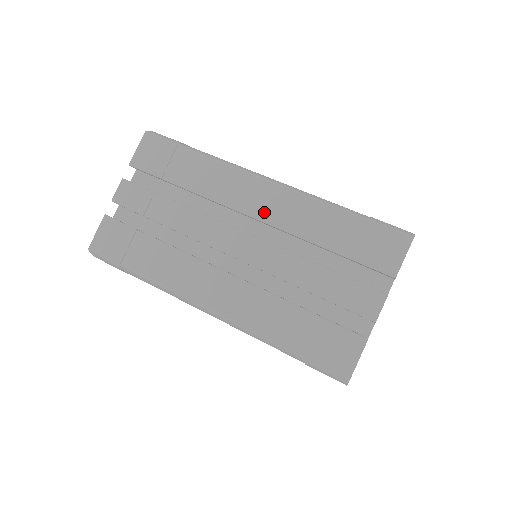
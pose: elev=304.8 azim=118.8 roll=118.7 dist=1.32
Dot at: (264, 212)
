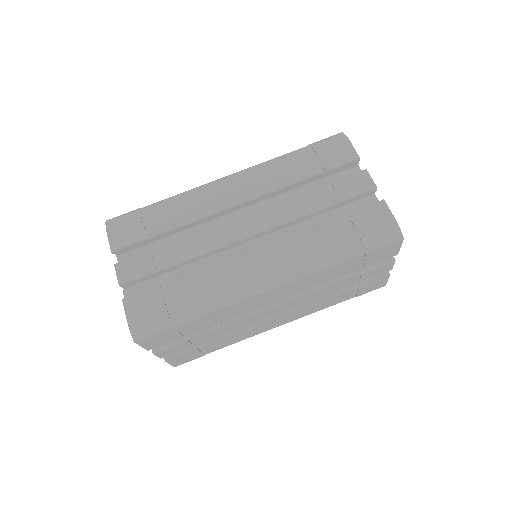
Dot at: (283, 296)
